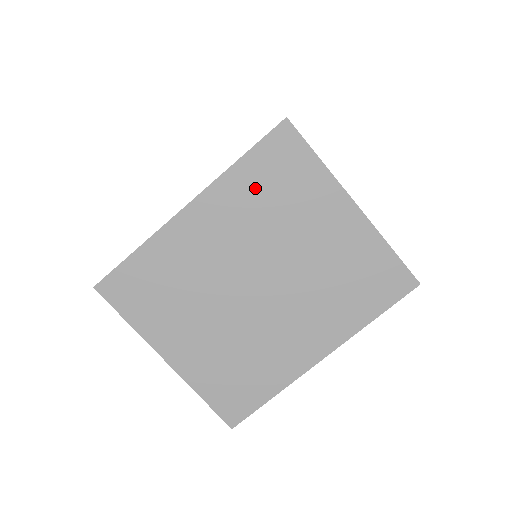
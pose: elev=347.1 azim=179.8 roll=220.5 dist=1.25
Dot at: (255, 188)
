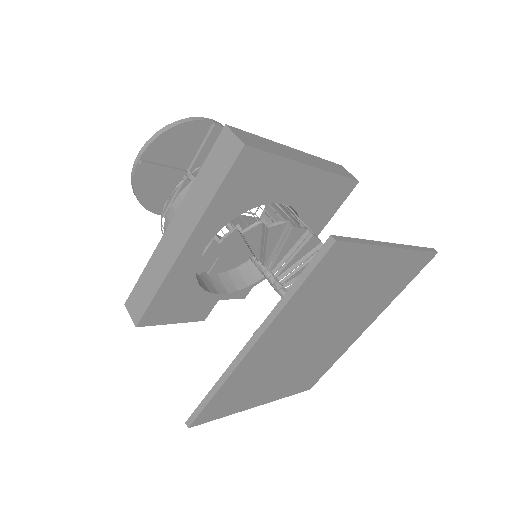
Dot at: (311, 298)
